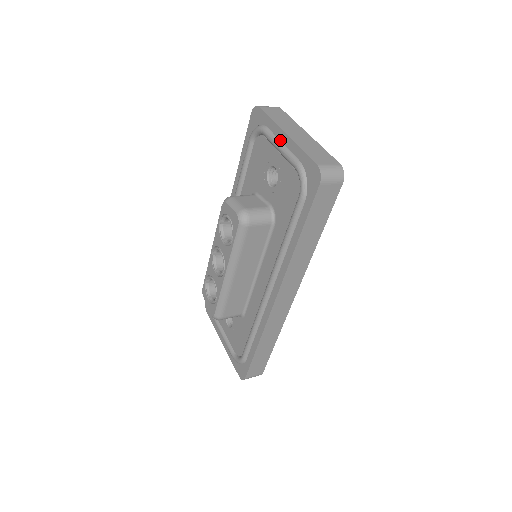
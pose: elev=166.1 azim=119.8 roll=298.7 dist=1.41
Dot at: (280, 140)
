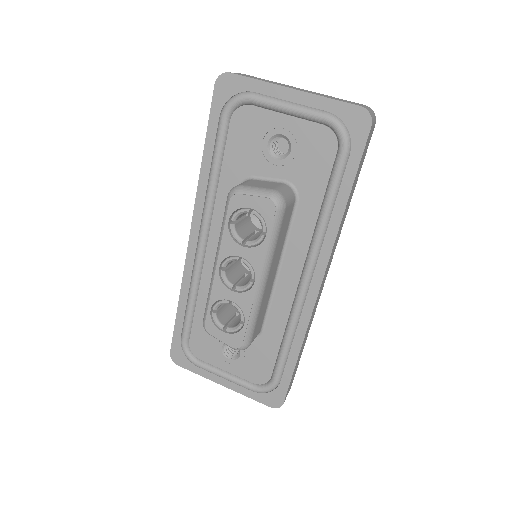
Dot at: (284, 100)
